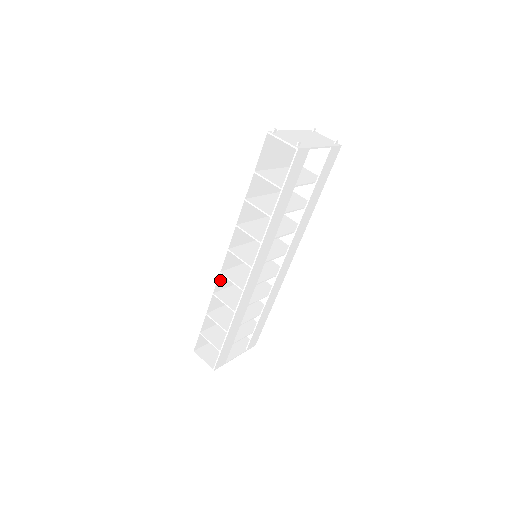
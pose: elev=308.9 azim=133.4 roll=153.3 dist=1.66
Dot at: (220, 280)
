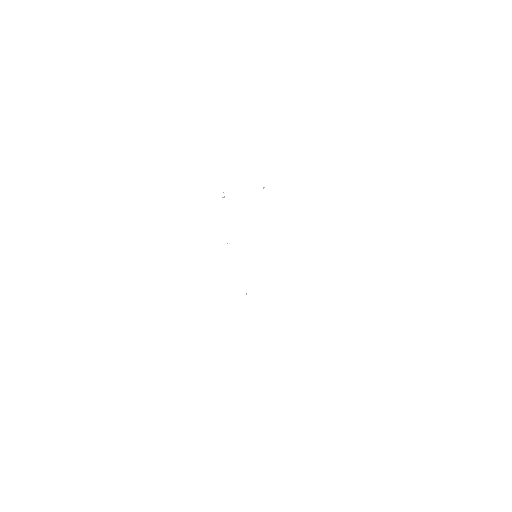
Dot at: occluded
